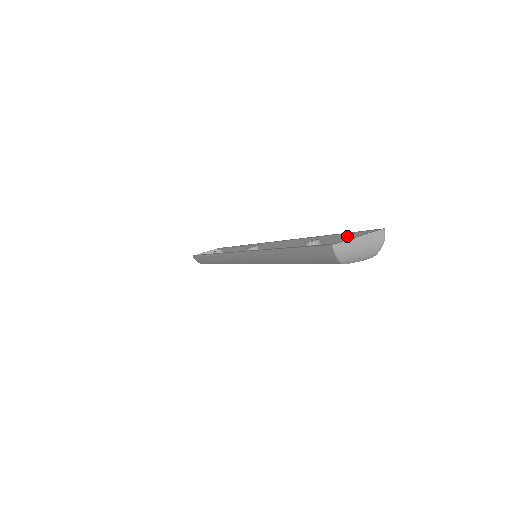
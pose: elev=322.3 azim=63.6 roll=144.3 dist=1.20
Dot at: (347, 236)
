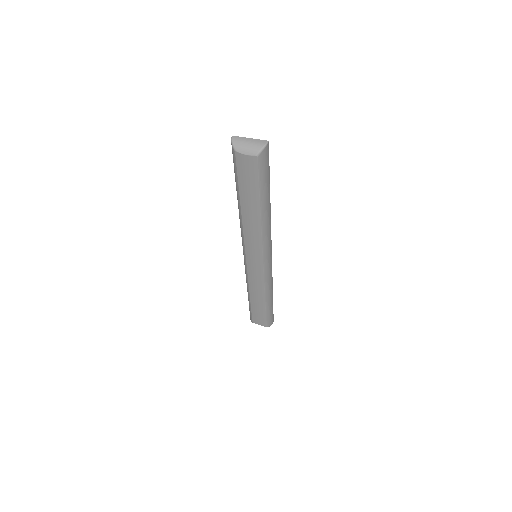
Dot at: (266, 171)
